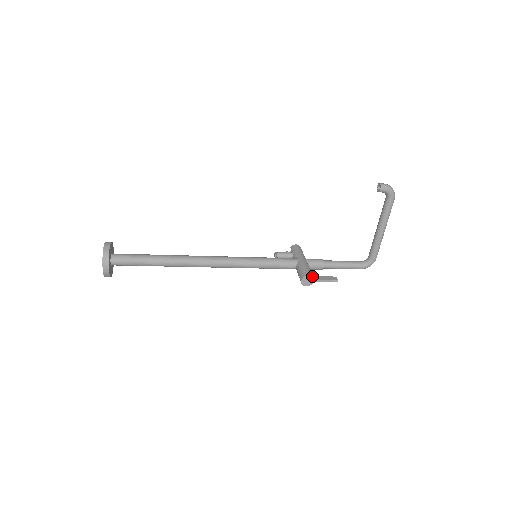
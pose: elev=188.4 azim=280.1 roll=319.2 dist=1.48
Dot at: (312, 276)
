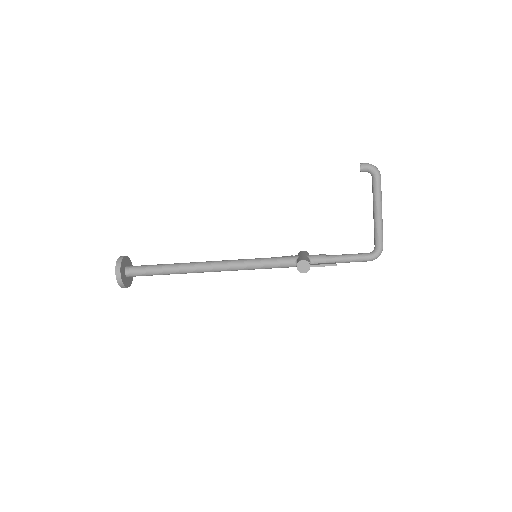
Dot at: (307, 261)
